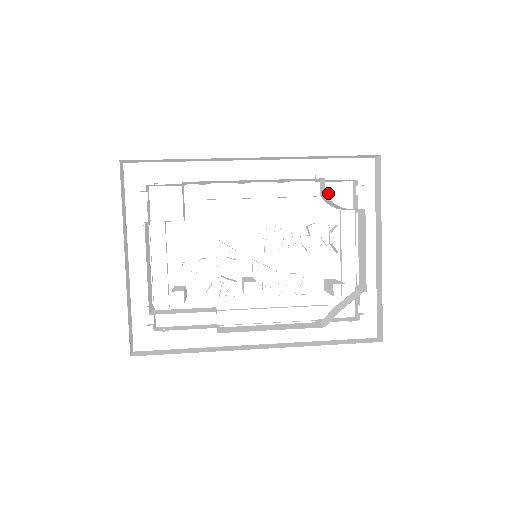
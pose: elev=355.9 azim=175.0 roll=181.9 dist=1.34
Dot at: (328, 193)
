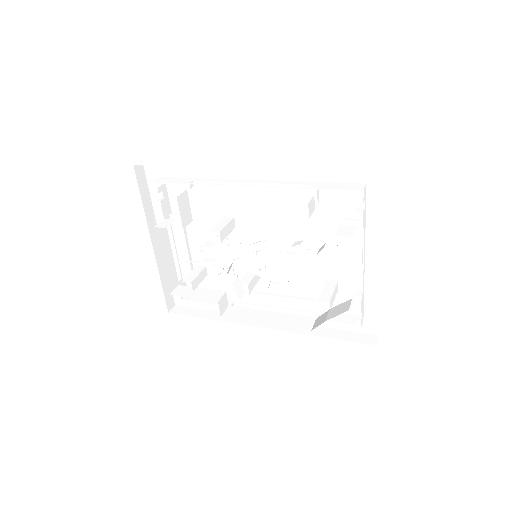
Dot at: (332, 200)
